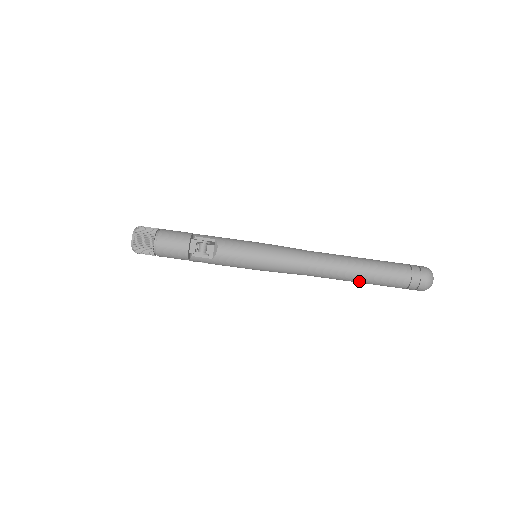
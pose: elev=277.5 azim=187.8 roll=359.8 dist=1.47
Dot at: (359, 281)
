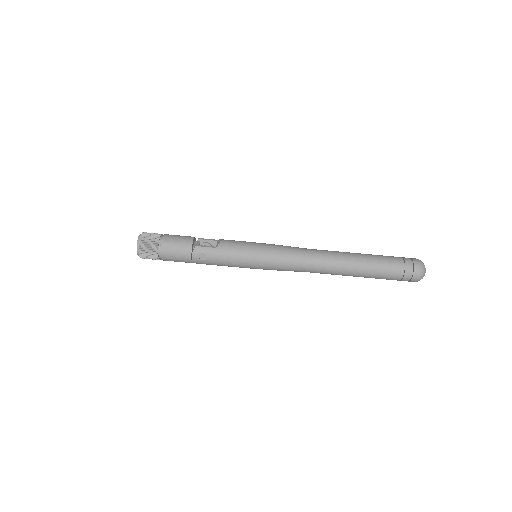
Dot at: (357, 266)
